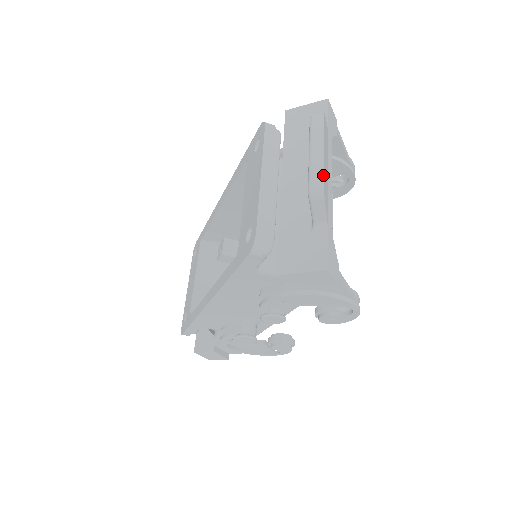
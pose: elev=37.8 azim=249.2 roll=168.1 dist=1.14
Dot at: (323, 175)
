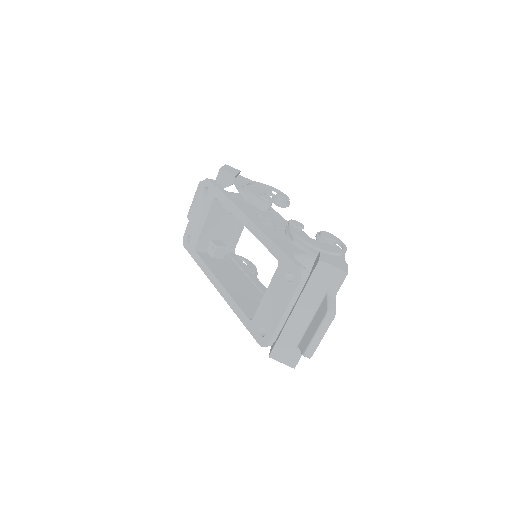
Dot at: occluded
